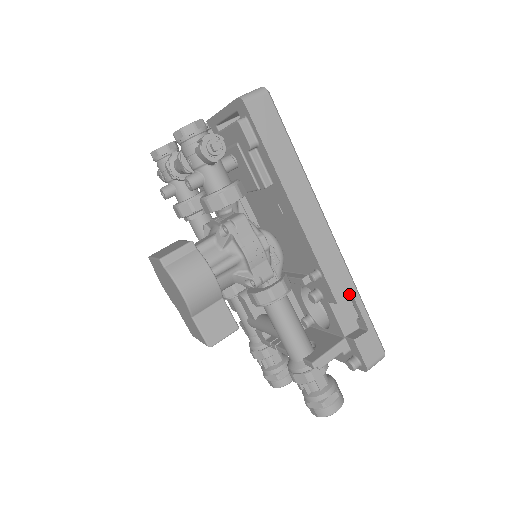
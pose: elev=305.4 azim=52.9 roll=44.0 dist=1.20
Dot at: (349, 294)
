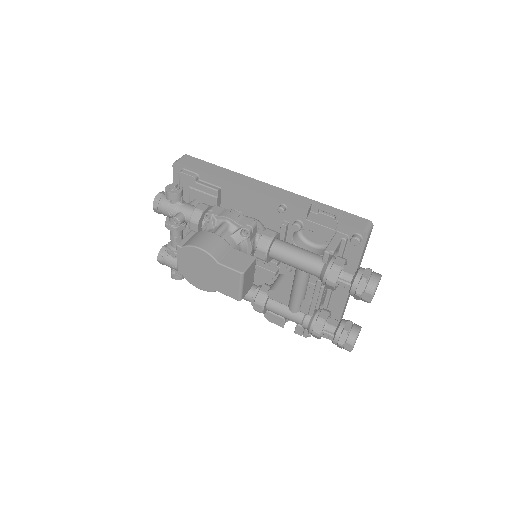
Dot at: (313, 207)
